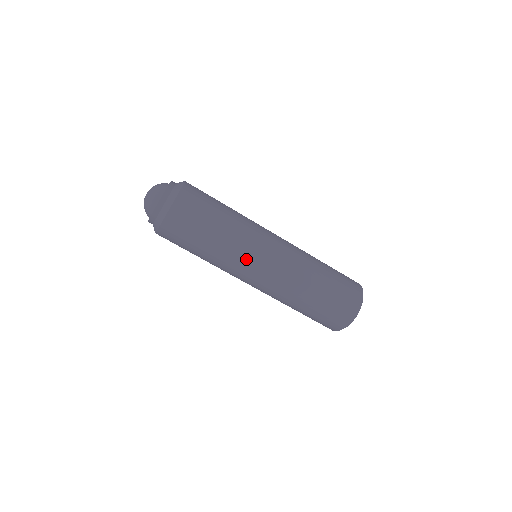
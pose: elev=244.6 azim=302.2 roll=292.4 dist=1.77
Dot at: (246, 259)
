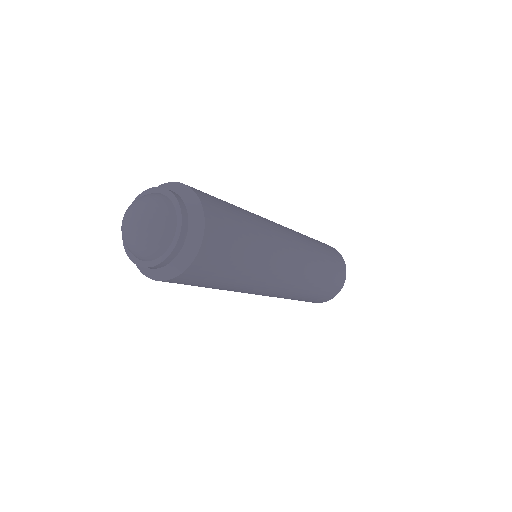
Dot at: occluded
